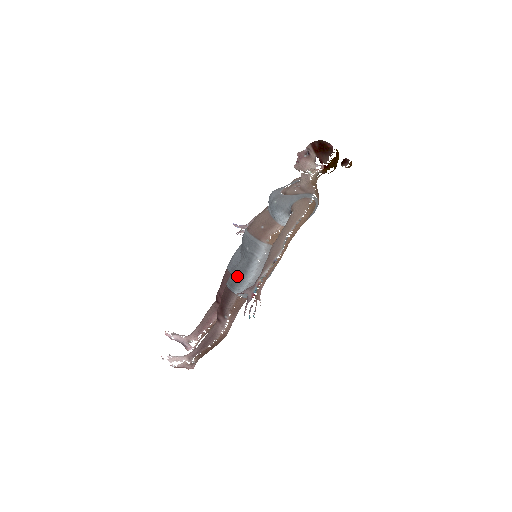
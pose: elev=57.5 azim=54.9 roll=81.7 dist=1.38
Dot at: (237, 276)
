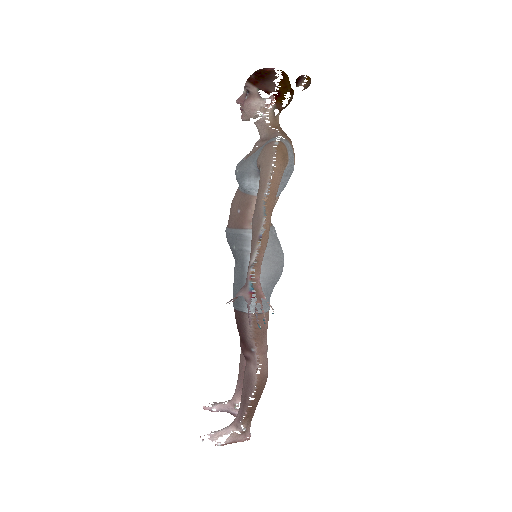
Dot at: (237, 288)
